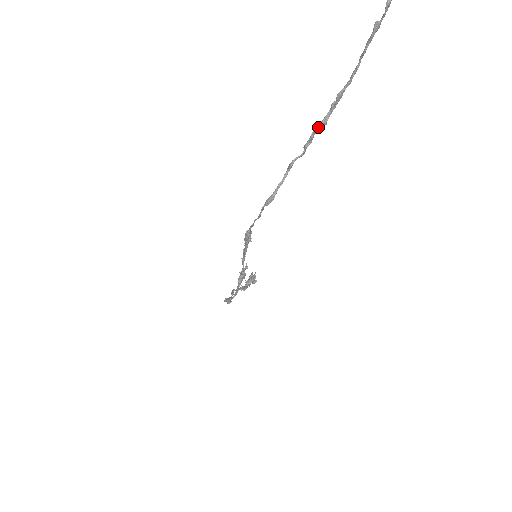
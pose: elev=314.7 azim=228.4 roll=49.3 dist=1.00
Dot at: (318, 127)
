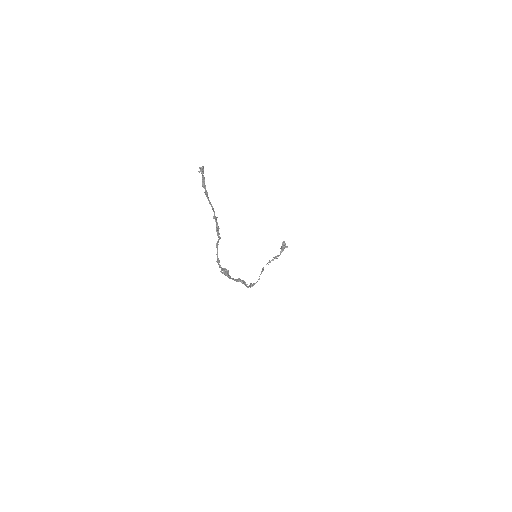
Dot at: (216, 229)
